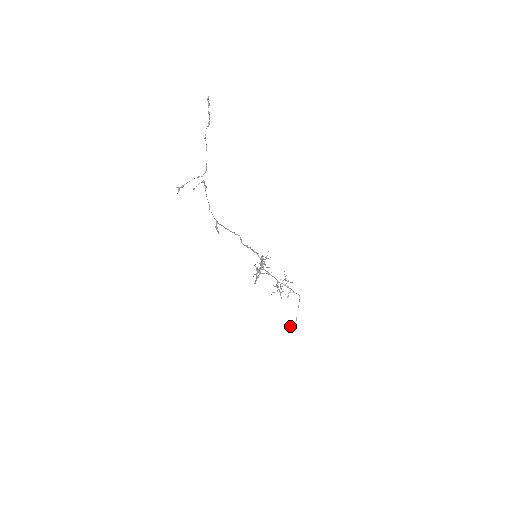
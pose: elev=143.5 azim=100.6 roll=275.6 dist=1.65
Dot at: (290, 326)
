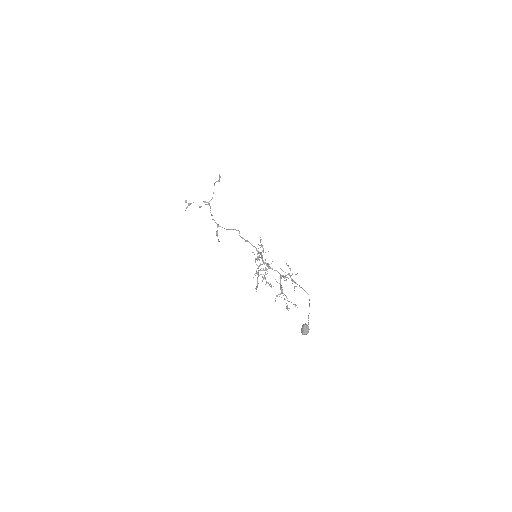
Dot at: (301, 328)
